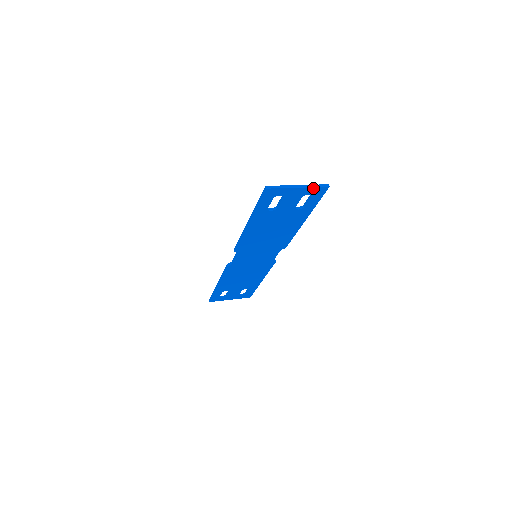
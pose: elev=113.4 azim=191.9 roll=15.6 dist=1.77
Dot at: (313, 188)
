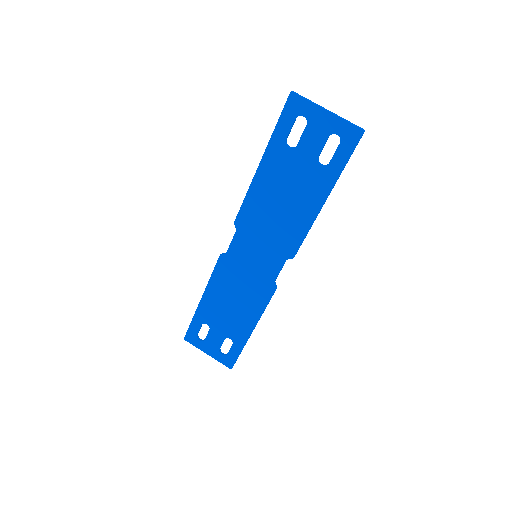
Dot at: (344, 123)
